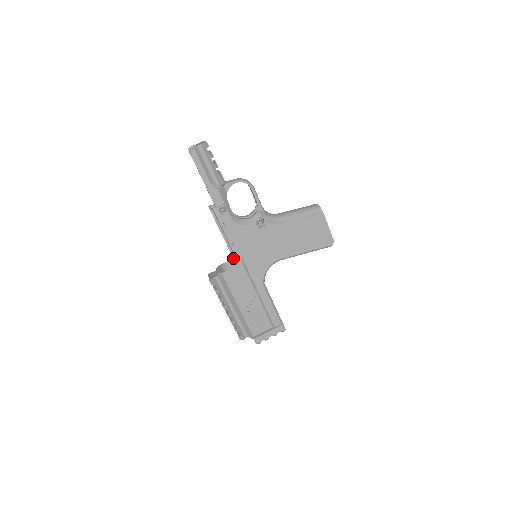
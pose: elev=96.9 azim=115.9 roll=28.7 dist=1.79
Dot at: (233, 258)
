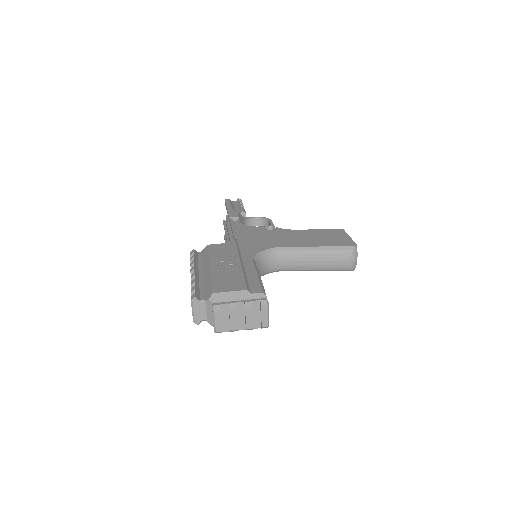
Dot at: occluded
